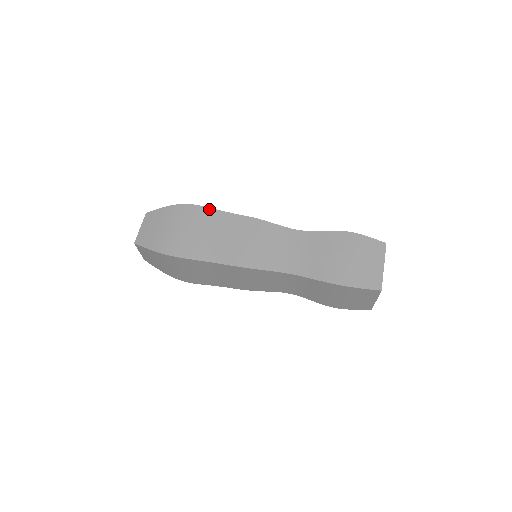
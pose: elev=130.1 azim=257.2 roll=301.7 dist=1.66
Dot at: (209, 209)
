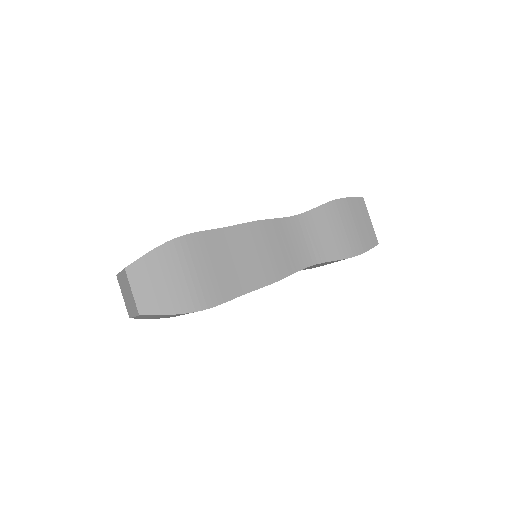
Dot at: occluded
